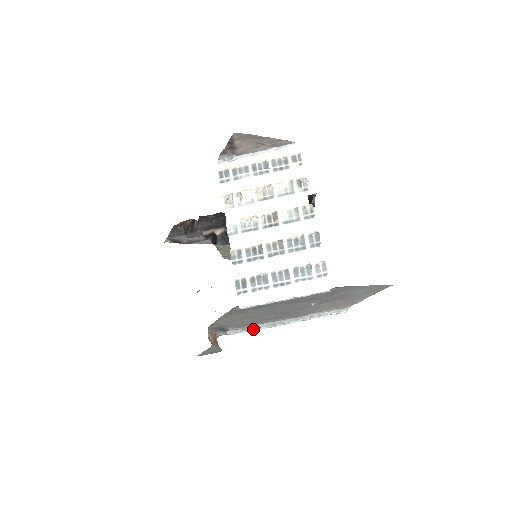
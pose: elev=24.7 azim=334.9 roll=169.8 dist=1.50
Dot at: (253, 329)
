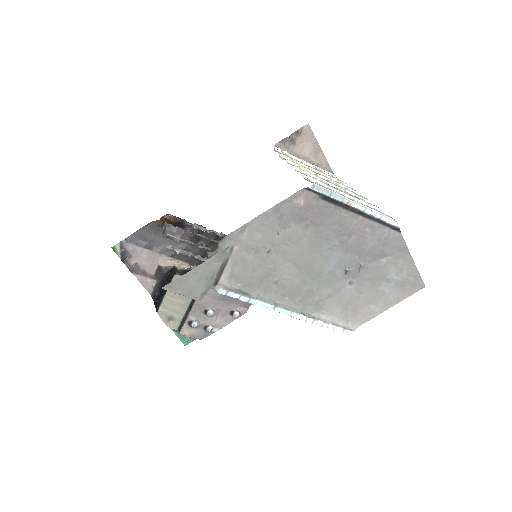
Dot at: (249, 297)
